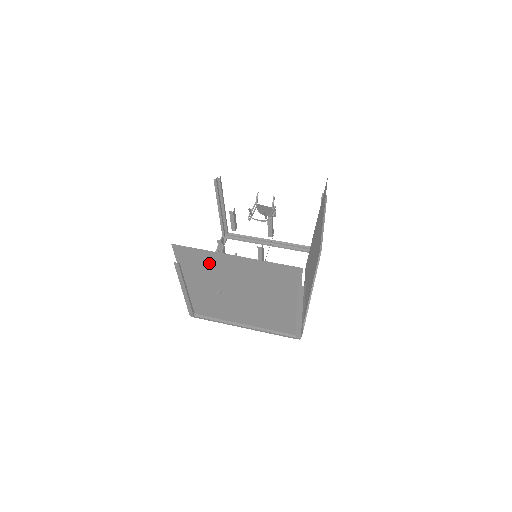
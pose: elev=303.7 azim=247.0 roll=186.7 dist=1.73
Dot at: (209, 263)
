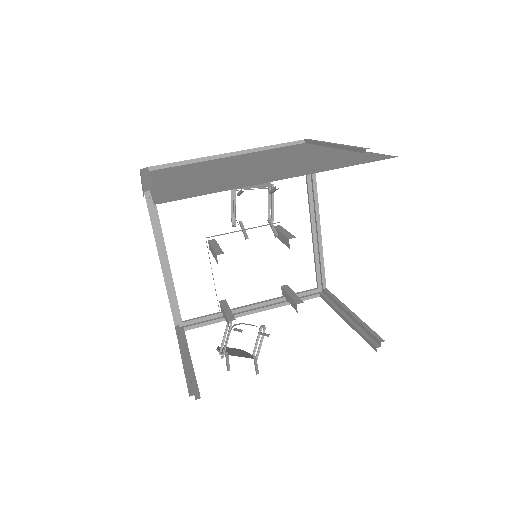
Dot at: occluded
